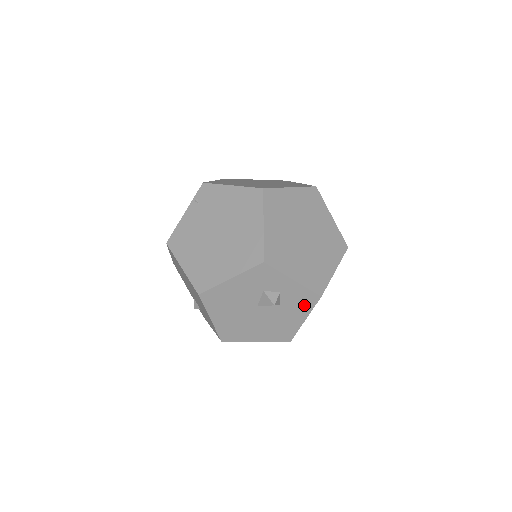
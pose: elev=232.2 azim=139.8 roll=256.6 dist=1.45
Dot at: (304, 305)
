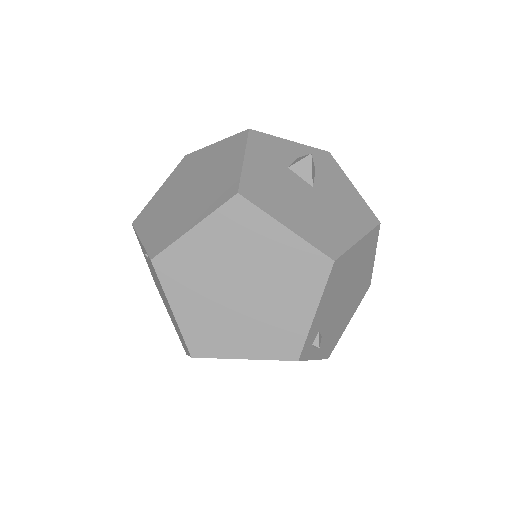
Dot at: occluded
